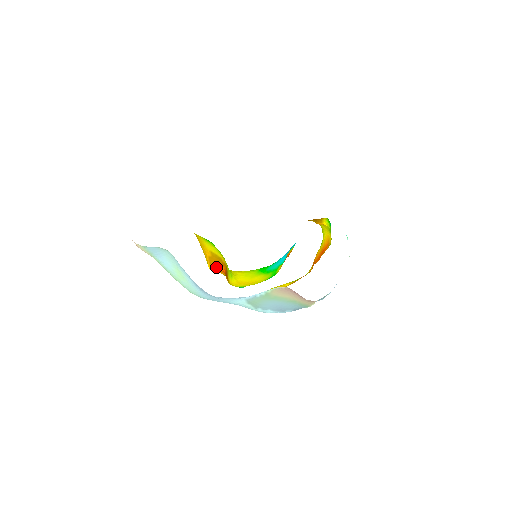
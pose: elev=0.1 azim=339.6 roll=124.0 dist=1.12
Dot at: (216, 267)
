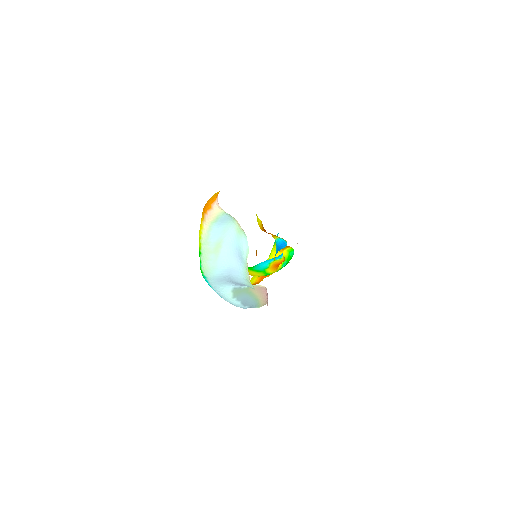
Dot at: (256, 252)
